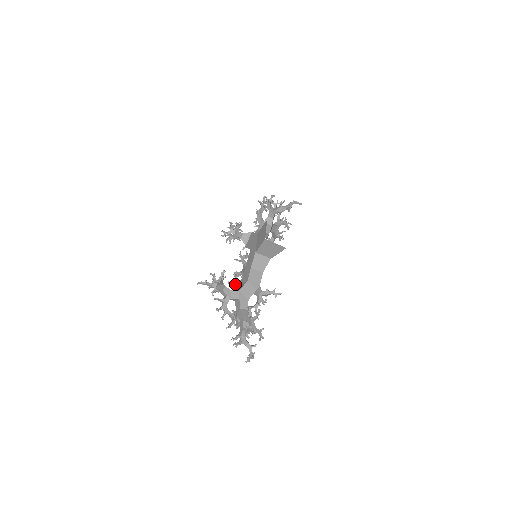
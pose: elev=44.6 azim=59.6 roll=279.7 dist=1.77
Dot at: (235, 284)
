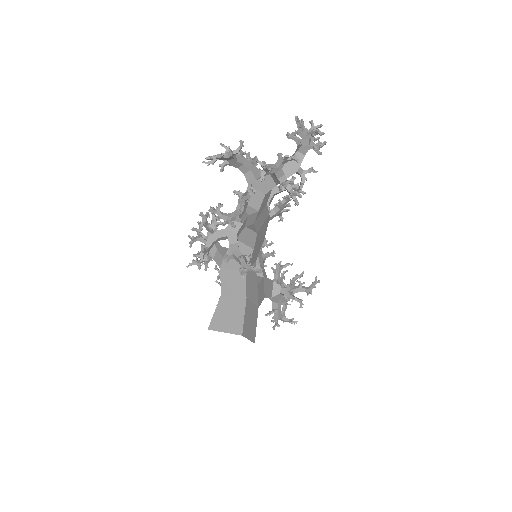
Dot at: occluded
